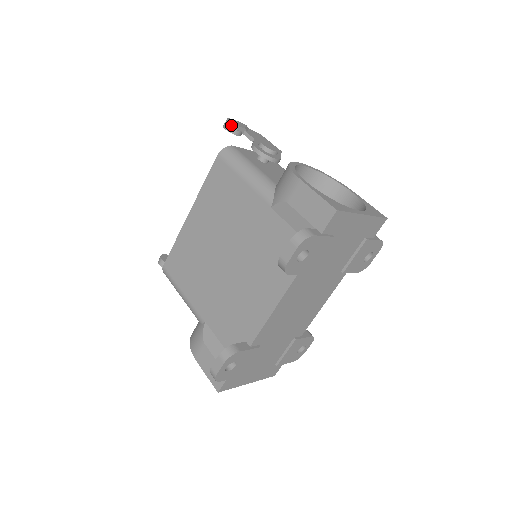
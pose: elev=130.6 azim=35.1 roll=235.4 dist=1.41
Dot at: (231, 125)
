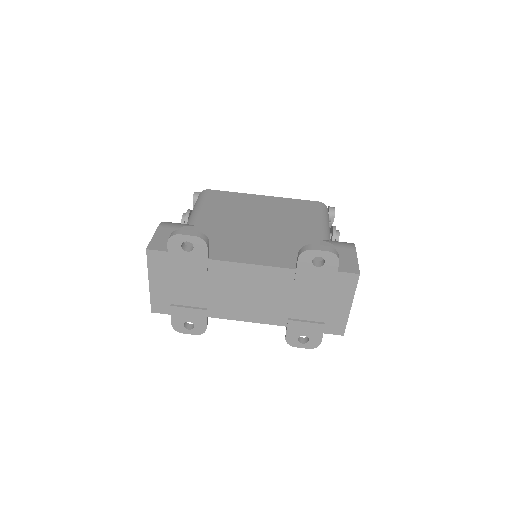
Dot at: (334, 211)
